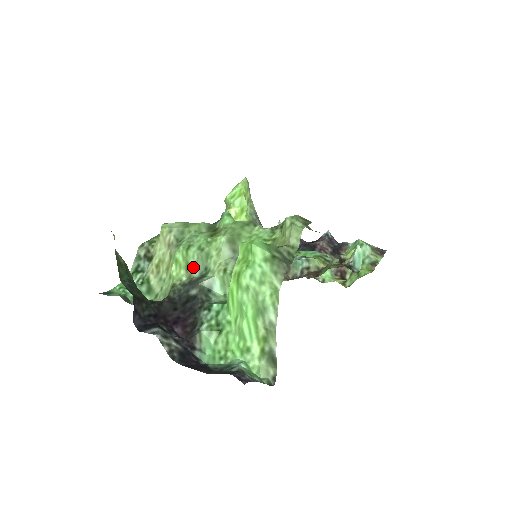
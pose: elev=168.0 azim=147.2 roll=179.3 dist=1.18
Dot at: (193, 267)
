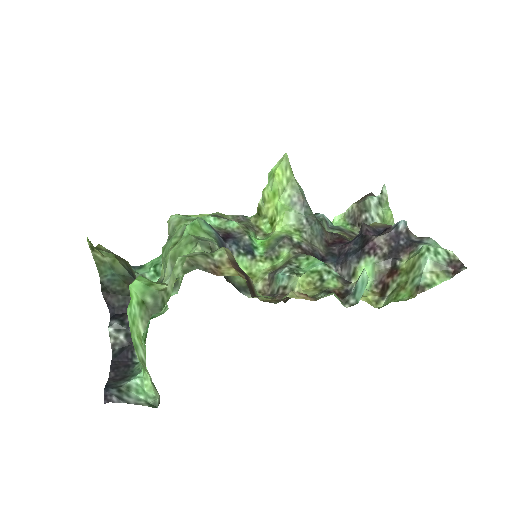
Dot at: (164, 269)
